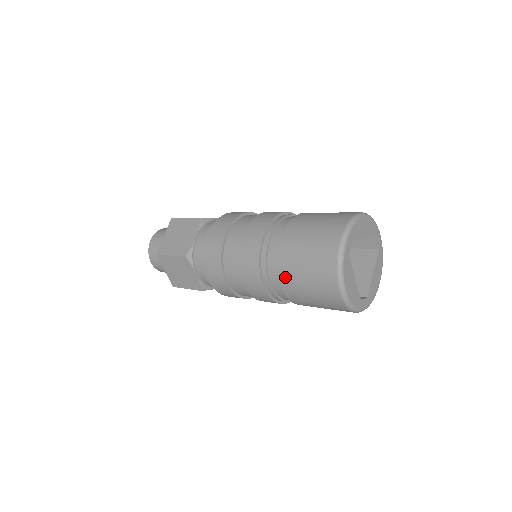
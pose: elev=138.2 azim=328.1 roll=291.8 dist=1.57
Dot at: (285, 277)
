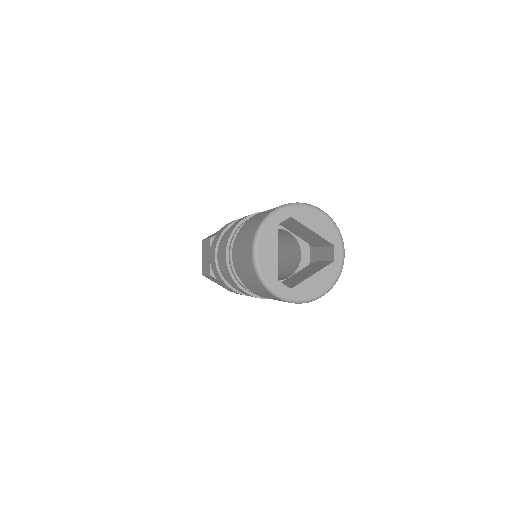
Dot at: occluded
